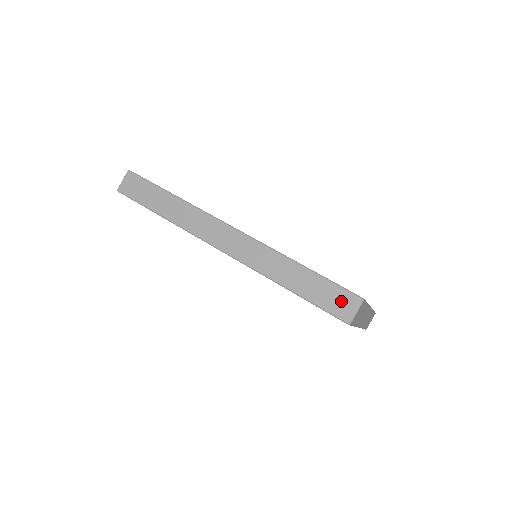
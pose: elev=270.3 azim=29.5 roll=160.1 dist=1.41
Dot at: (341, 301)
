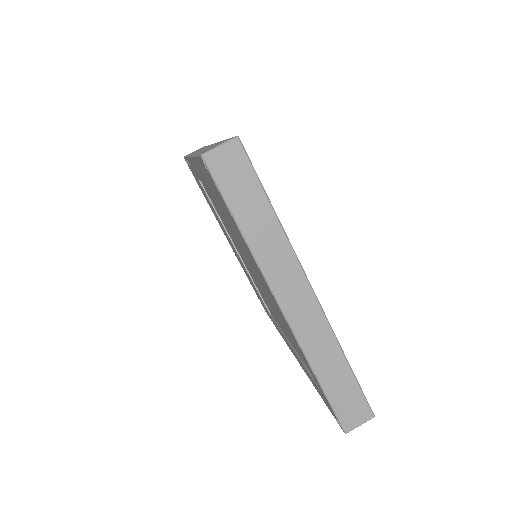
Dot at: (219, 144)
